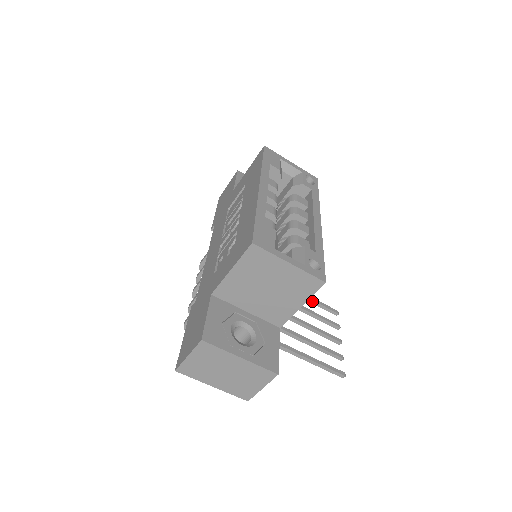
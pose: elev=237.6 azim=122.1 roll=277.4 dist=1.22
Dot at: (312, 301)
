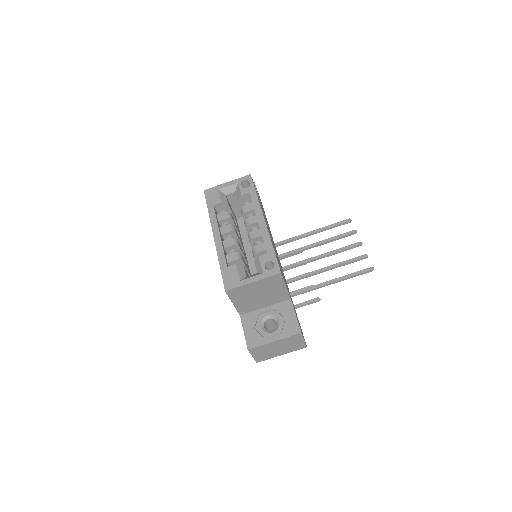
Dot at: (326, 229)
